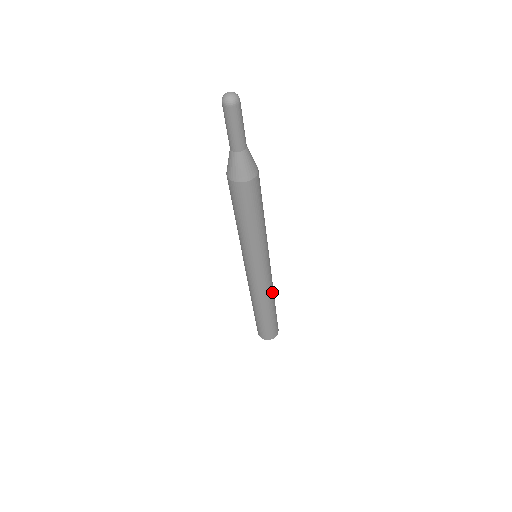
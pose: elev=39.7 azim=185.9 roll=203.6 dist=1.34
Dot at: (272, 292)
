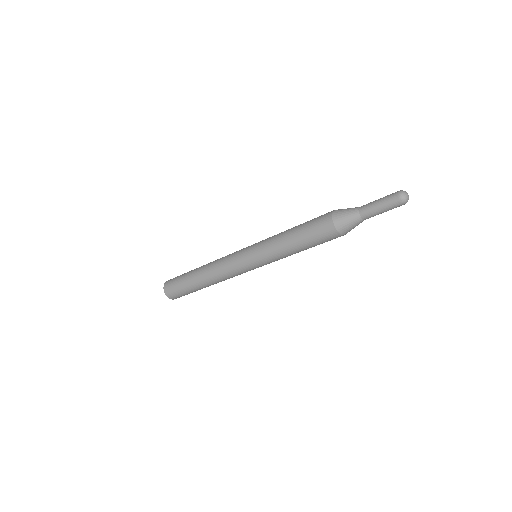
Dot at: occluded
